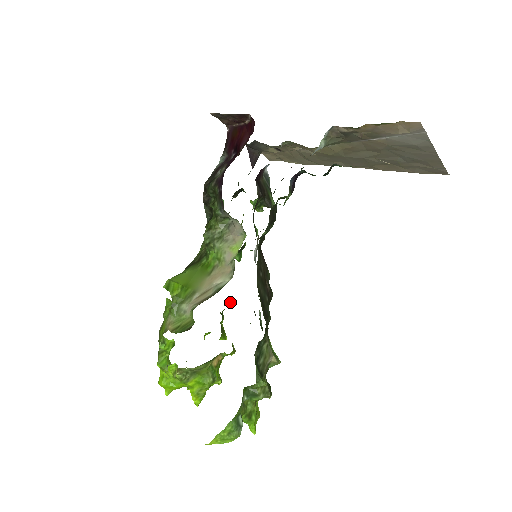
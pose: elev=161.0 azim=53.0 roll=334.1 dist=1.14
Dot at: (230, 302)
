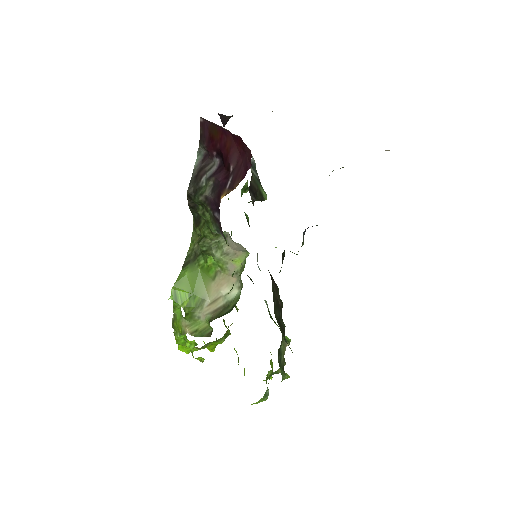
Dot at: occluded
